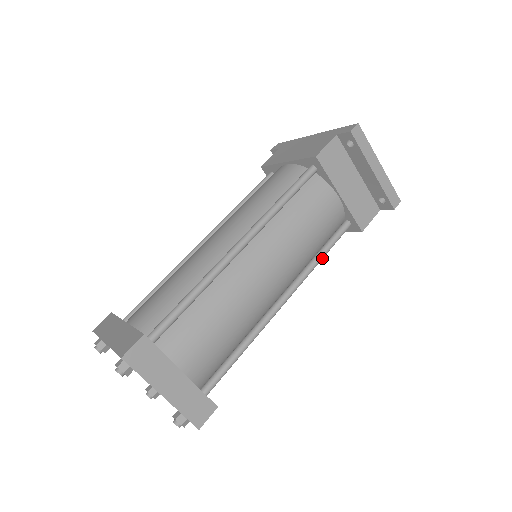
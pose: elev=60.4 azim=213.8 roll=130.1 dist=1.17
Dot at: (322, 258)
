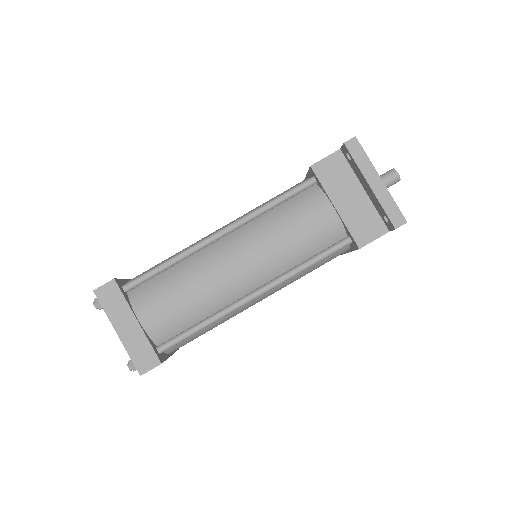
Dot at: (308, 266)
